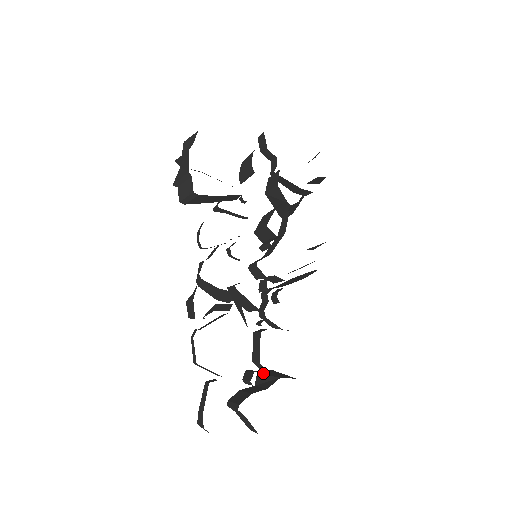
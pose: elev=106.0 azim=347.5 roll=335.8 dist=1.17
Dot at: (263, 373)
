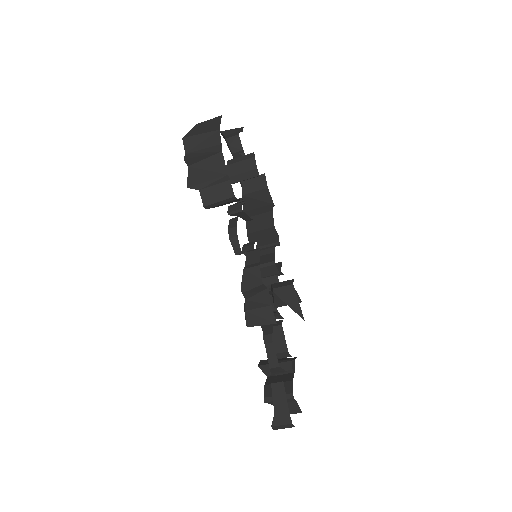
Dot at: (266, 364)
